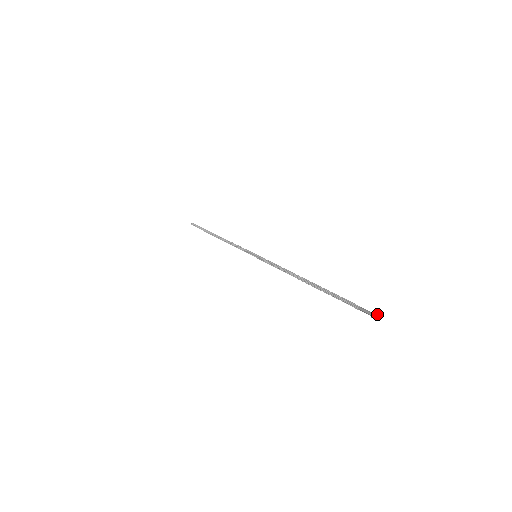
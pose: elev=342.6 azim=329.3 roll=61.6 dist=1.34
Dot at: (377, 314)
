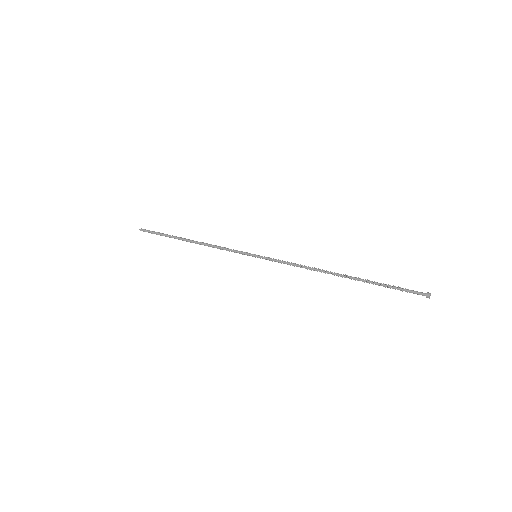
Dot at: (430, 293)
